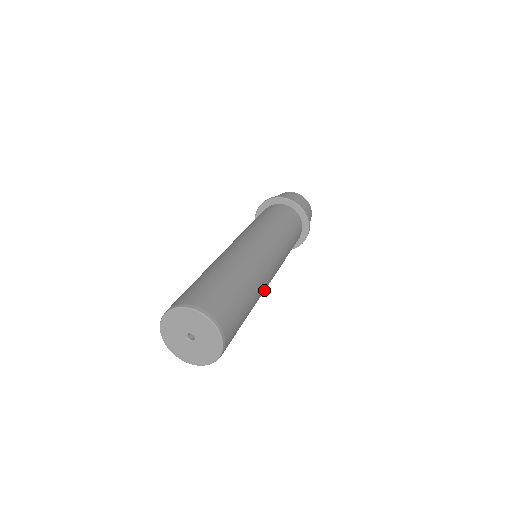
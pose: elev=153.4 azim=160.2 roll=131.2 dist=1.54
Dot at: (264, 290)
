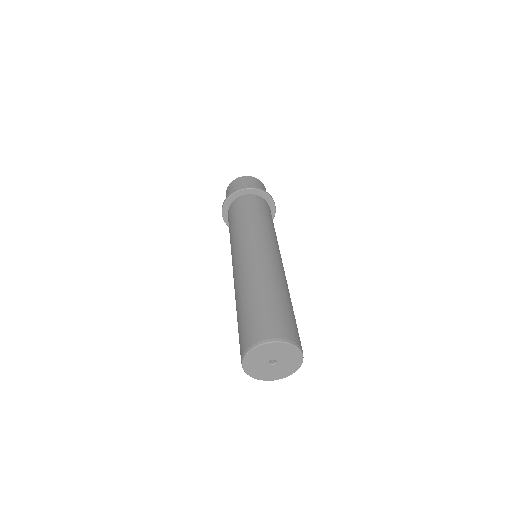
Dot at: occluded
